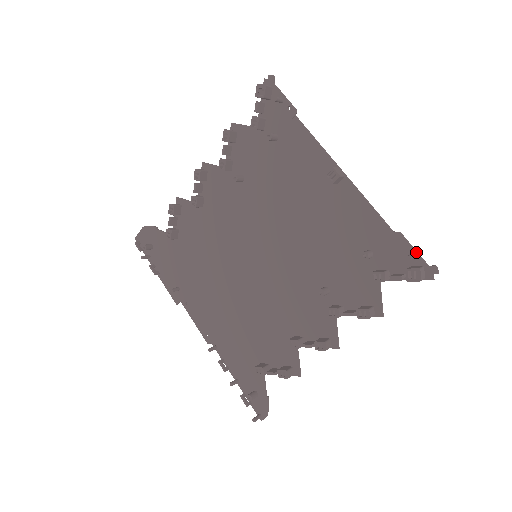
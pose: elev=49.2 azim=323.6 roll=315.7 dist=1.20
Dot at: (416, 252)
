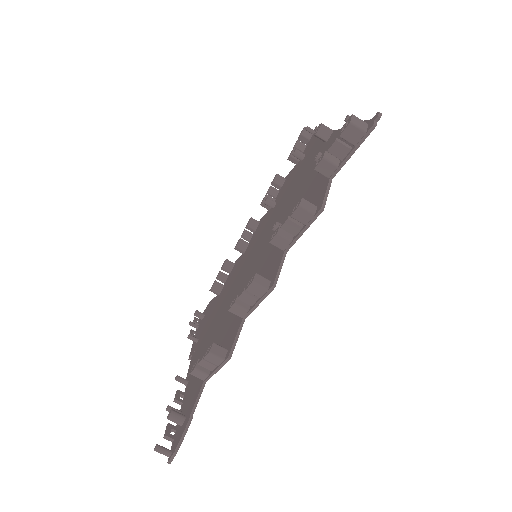
Dot at: (365, 121)
